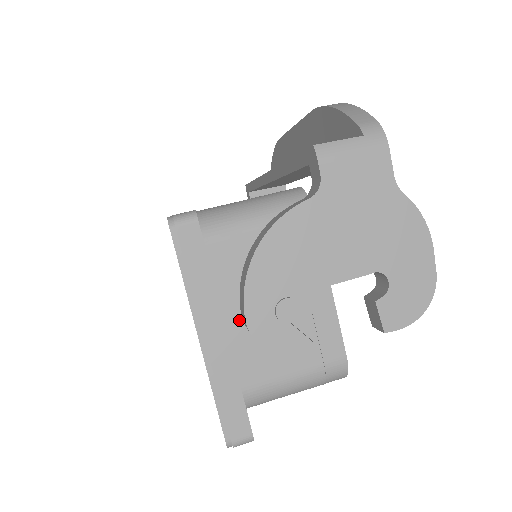
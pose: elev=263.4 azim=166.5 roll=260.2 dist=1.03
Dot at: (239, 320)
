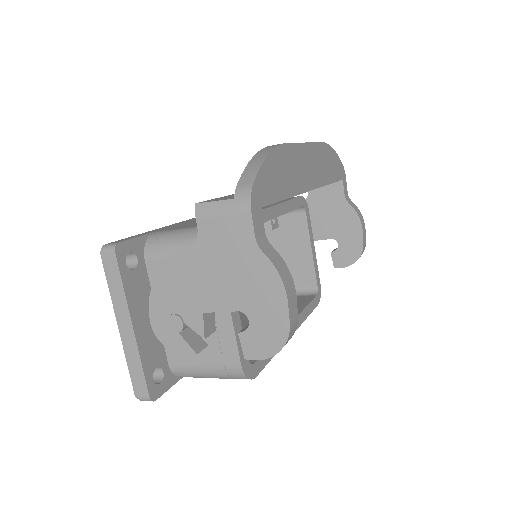
Dot at: occluded
